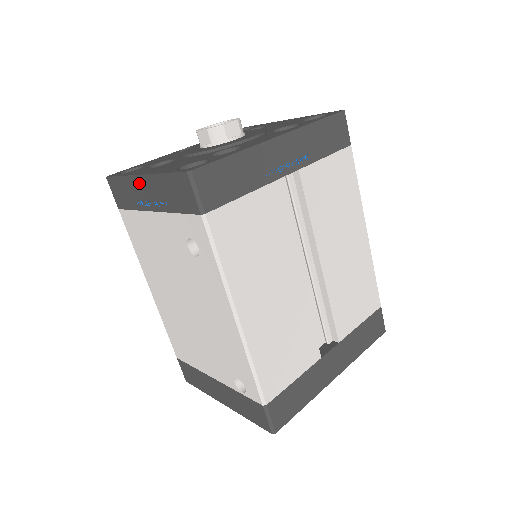
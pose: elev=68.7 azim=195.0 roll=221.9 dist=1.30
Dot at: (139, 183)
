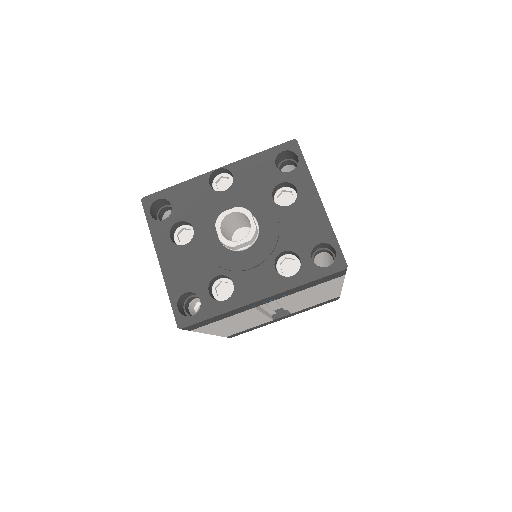
Dot at: occluded
